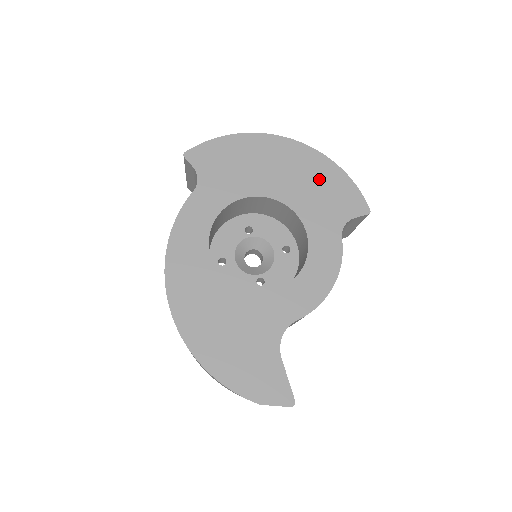
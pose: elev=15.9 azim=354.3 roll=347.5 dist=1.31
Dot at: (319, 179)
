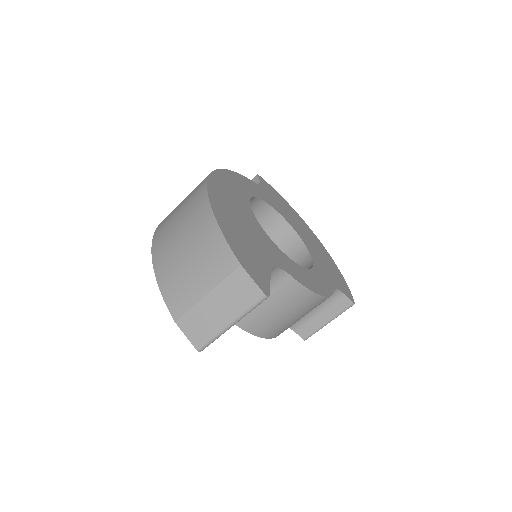
Dot at: (328, 262)
